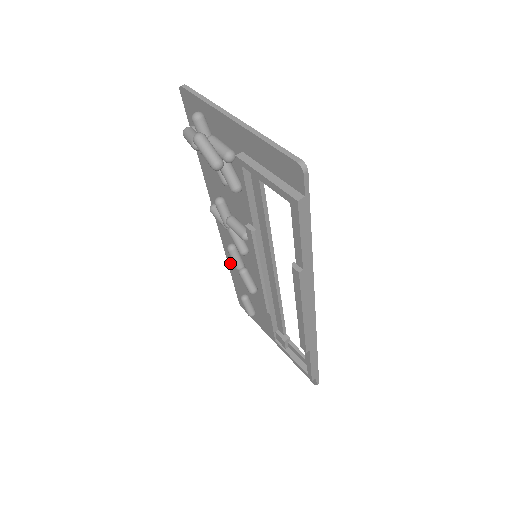
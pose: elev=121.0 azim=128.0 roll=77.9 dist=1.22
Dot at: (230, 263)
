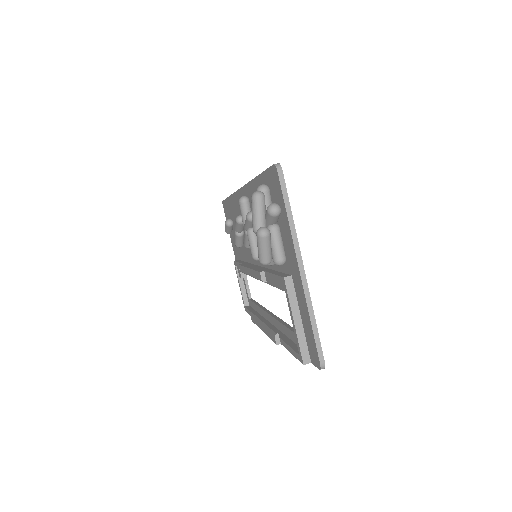
Dot at: (233, 200)
